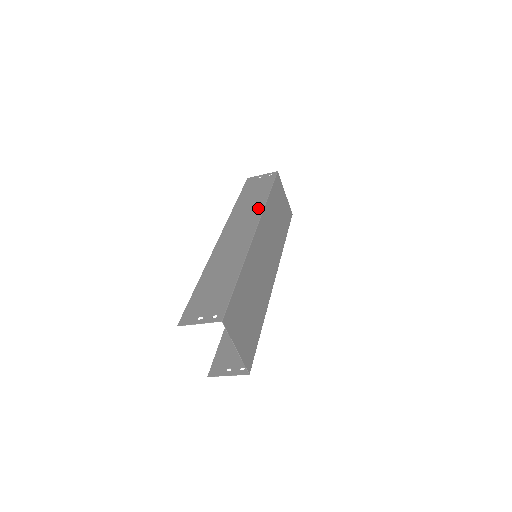
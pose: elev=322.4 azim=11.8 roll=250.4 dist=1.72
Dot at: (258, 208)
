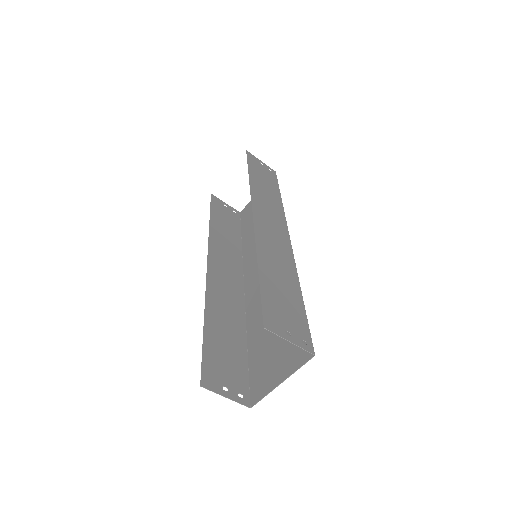
Dot at: (279, 208)
